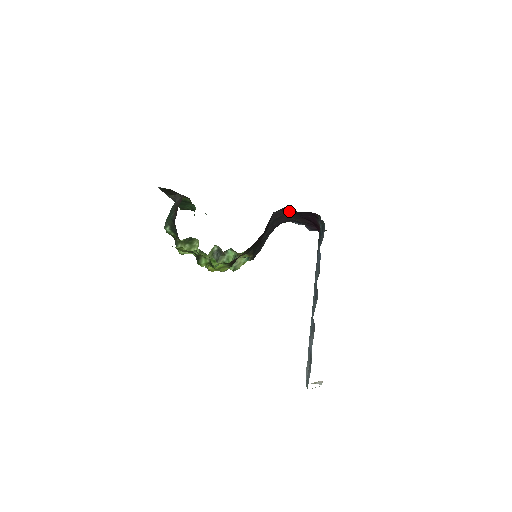
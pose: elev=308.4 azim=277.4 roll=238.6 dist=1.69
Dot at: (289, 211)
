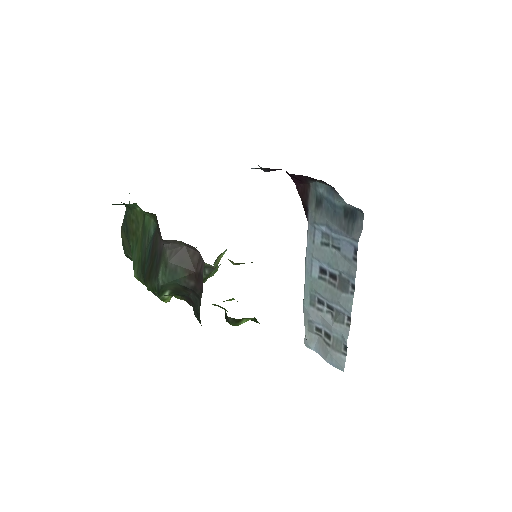
Dot at: occluded
